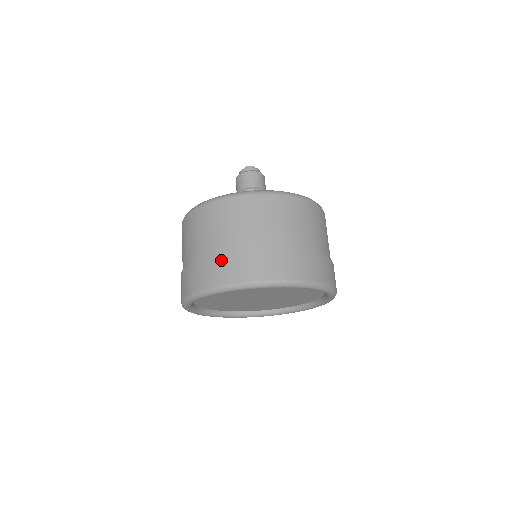
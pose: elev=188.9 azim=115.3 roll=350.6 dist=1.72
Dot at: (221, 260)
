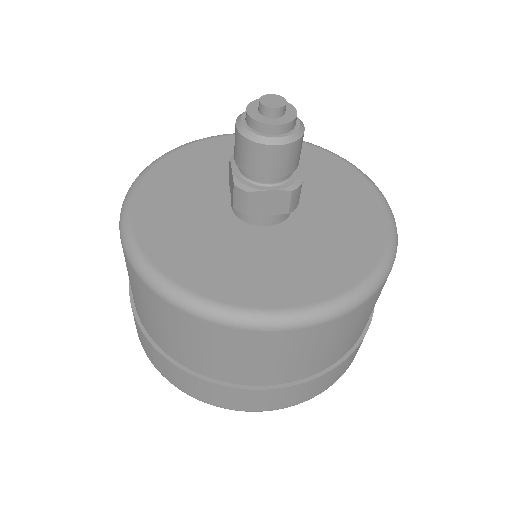
Dot at: (160, 358)
